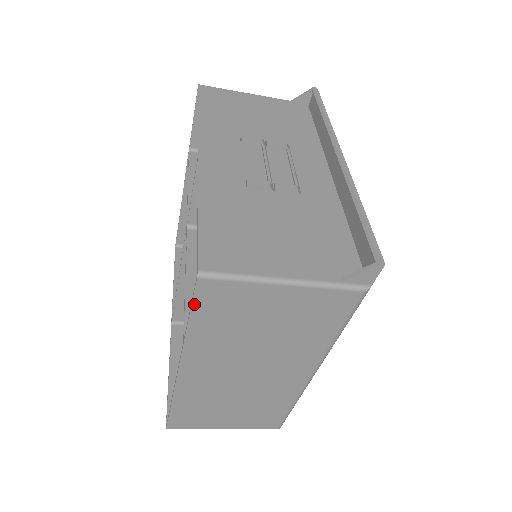
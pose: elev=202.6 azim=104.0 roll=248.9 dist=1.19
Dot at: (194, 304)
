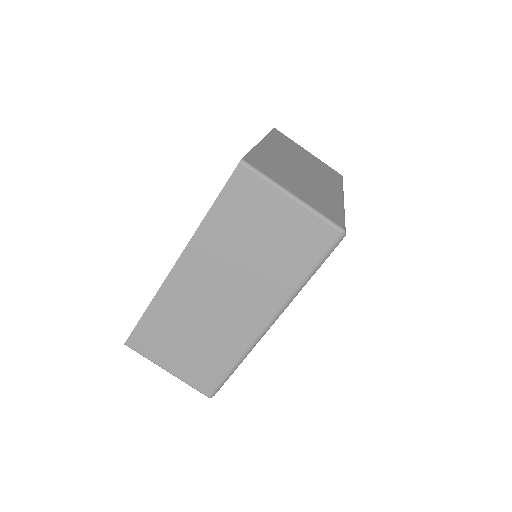
Dot at: (273, 131)
